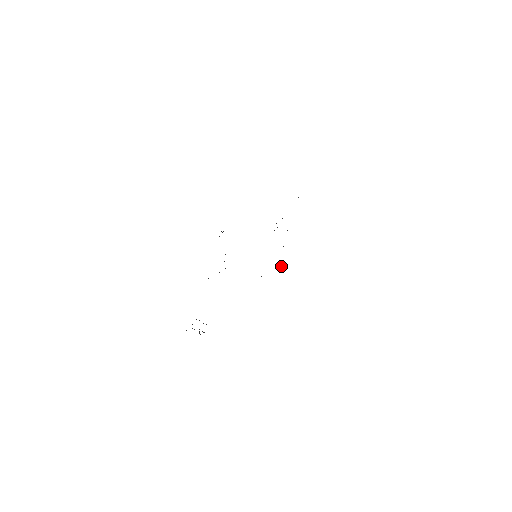
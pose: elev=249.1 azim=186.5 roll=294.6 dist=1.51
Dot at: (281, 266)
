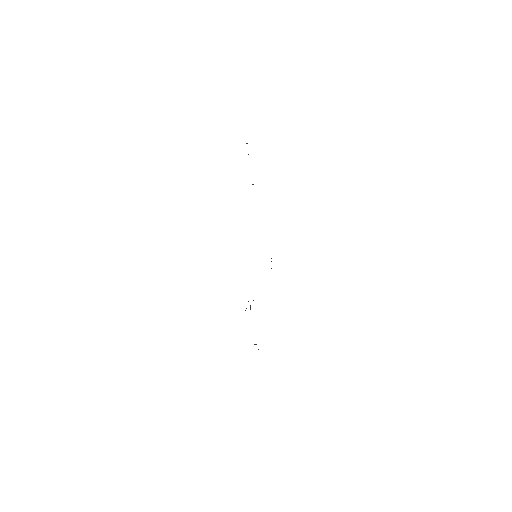
Dot at: occluded
